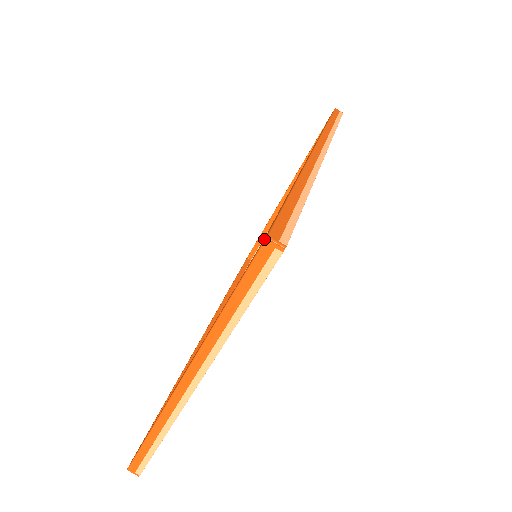
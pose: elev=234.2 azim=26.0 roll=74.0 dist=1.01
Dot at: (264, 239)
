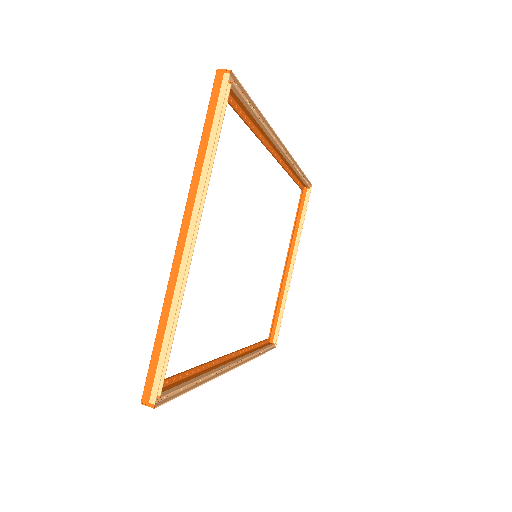
Dot at: (217, 76)
